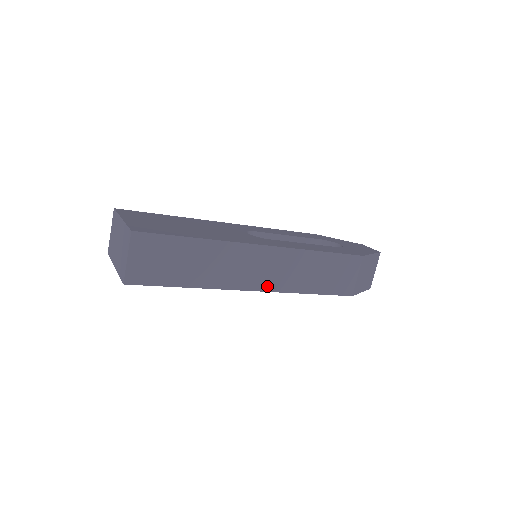
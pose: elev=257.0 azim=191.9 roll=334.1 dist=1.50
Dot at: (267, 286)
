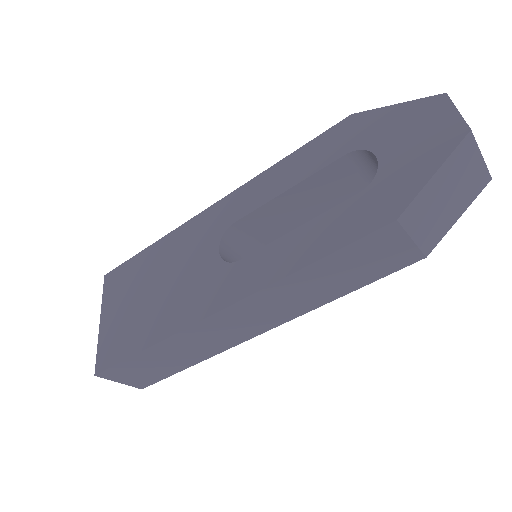
Dot at: (272, 324)
